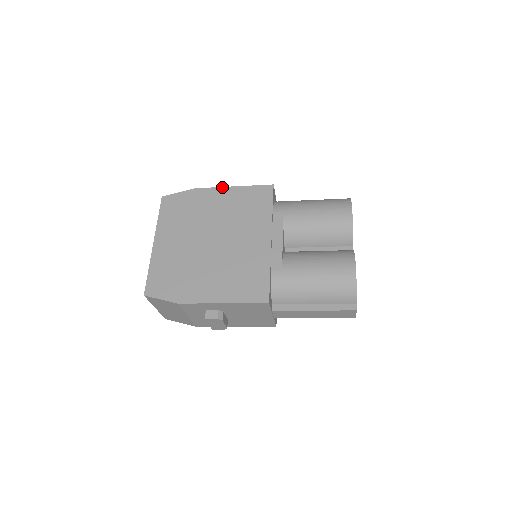
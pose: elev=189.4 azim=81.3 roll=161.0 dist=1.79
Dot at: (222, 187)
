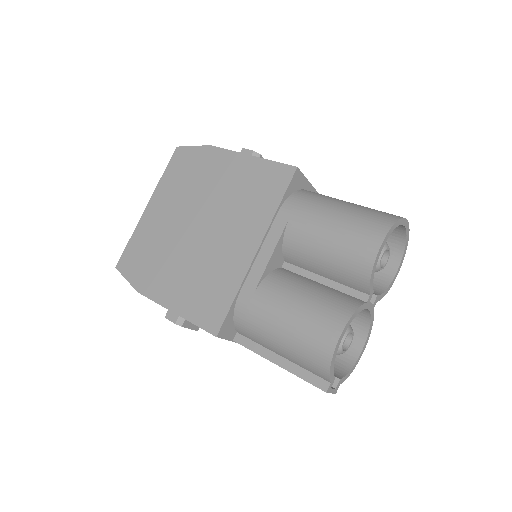
Dot at: (239, 152)
